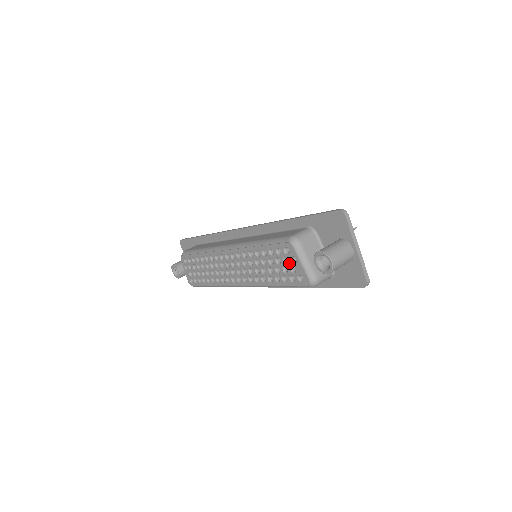
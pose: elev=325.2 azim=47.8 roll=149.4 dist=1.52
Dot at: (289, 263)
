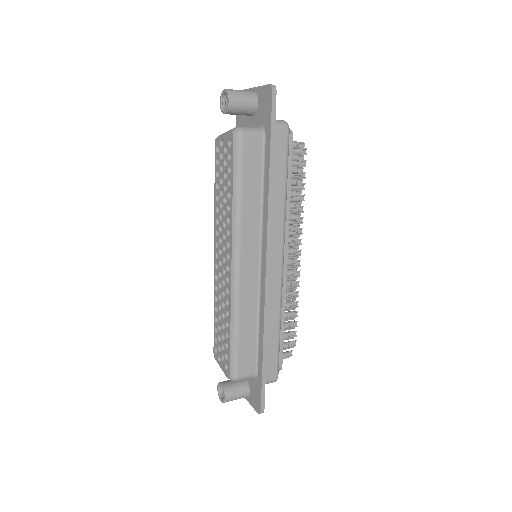
Dot at: (222, 152)
